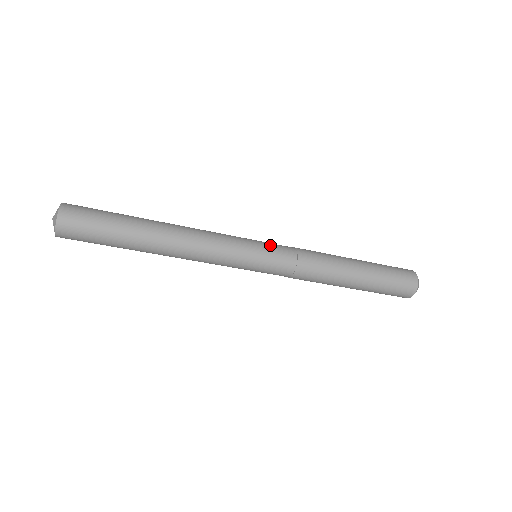
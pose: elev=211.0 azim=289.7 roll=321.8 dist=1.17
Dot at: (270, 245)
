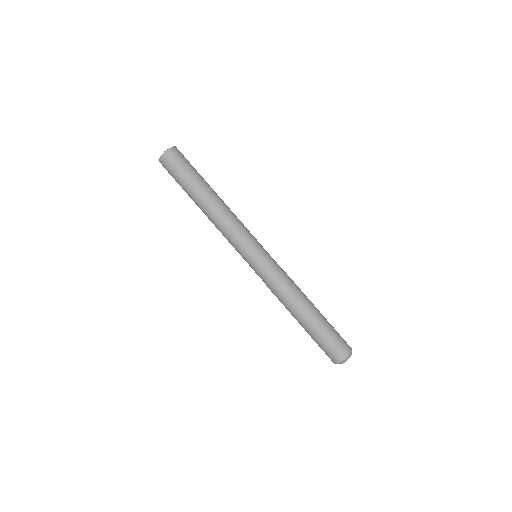
Dot at: occluded
